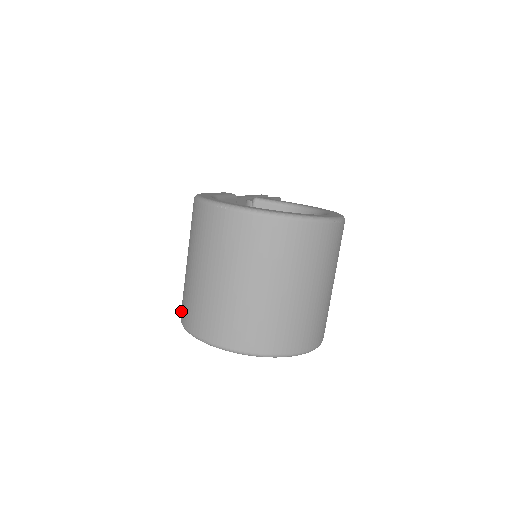
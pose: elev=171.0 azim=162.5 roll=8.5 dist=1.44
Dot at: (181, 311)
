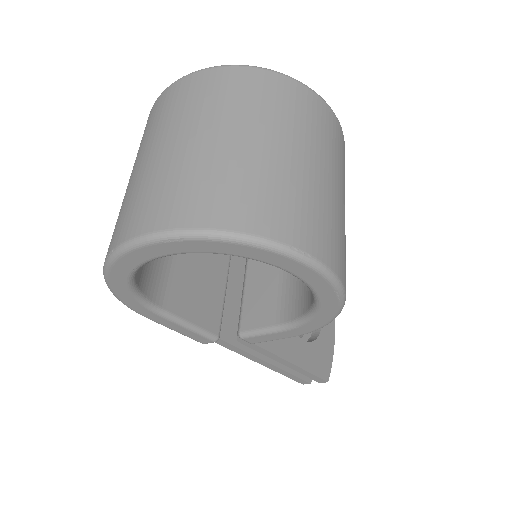
Dot at: occluded
